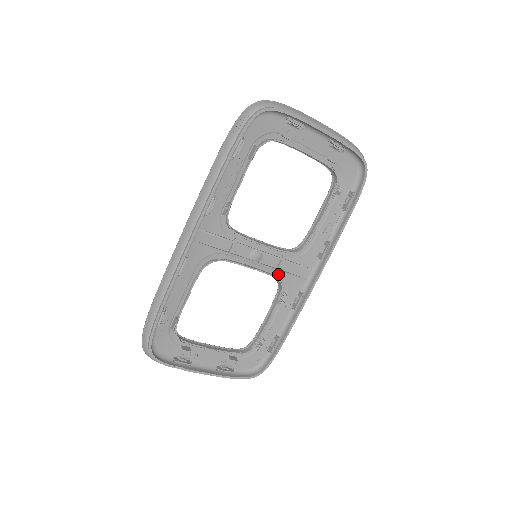
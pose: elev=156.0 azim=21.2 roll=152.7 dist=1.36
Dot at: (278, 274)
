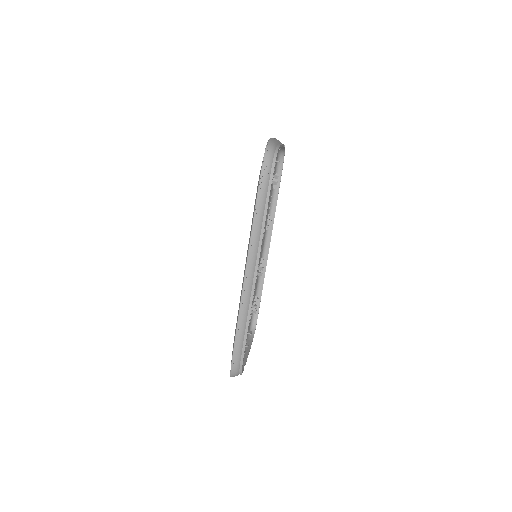
Dot at: occluded
